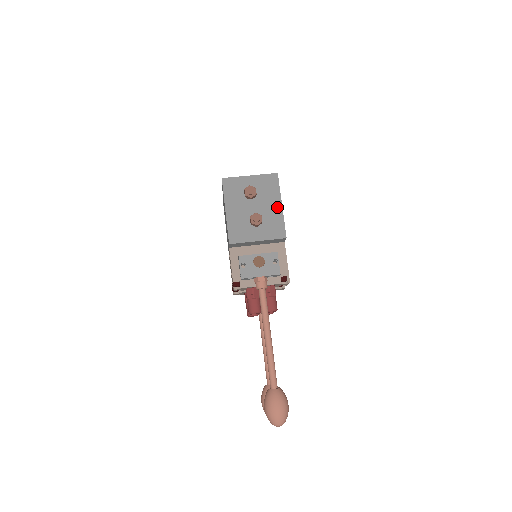
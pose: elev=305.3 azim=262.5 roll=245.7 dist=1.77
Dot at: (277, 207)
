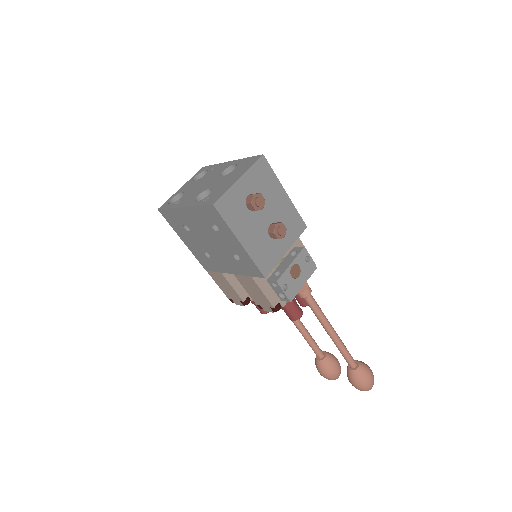
Dot at: (283, 198)
